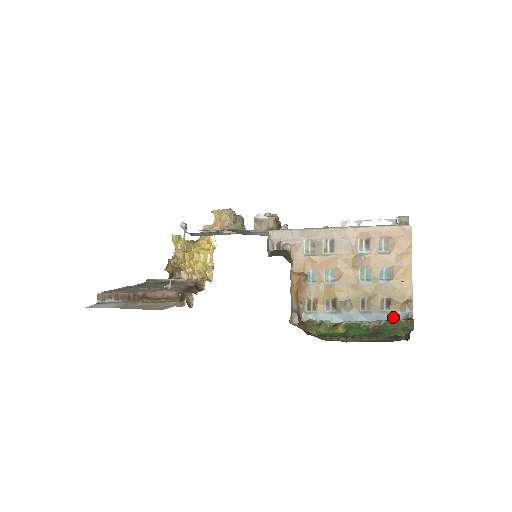
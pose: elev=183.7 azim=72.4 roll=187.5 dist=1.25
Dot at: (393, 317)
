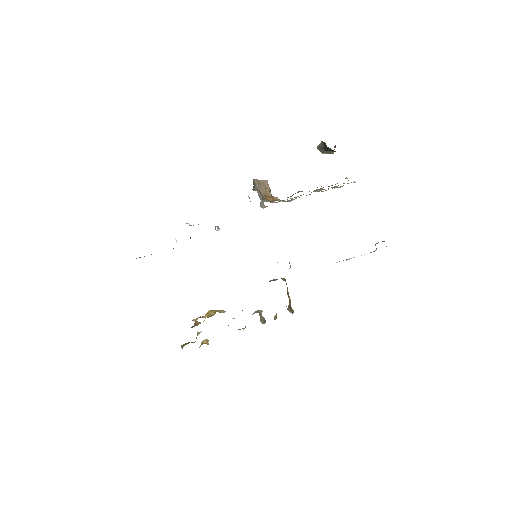
Dot at: occluded
